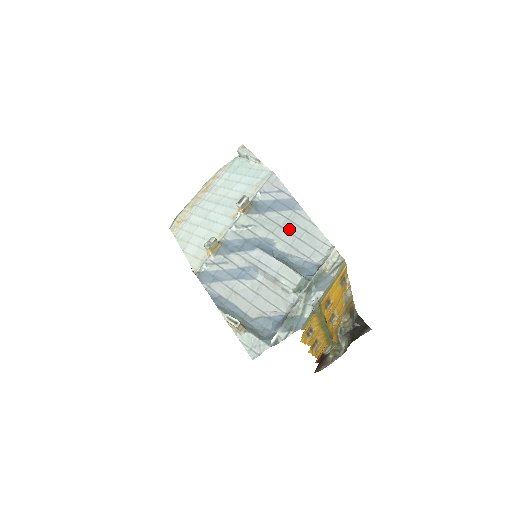
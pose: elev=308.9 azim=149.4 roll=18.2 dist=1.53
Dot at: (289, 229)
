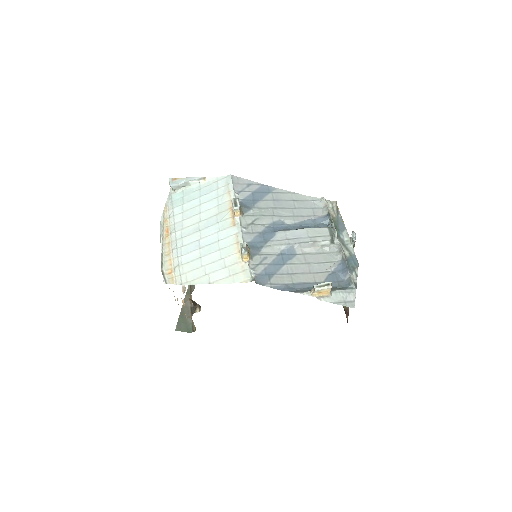
Dot at: (282, 206)
